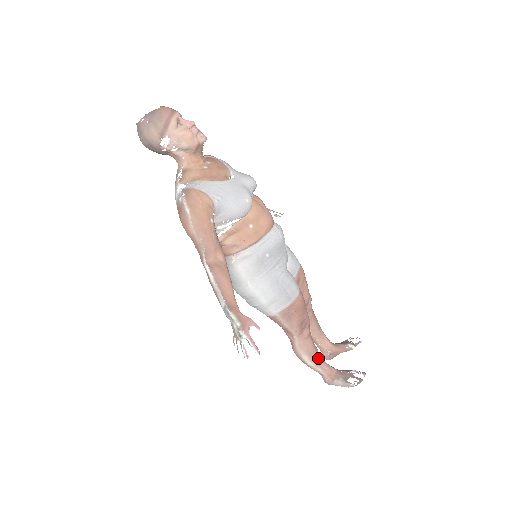
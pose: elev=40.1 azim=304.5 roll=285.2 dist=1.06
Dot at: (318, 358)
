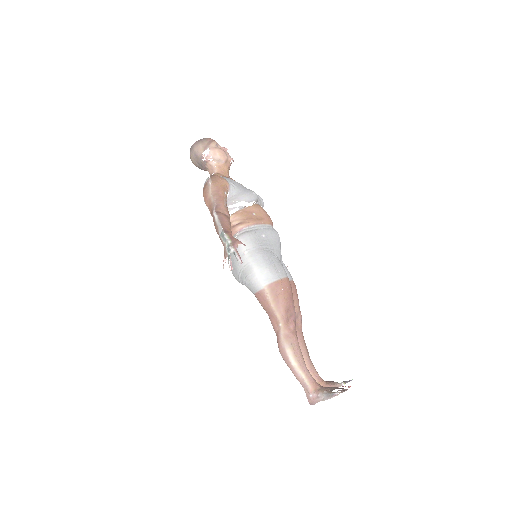
Dot at: (302, 359)
